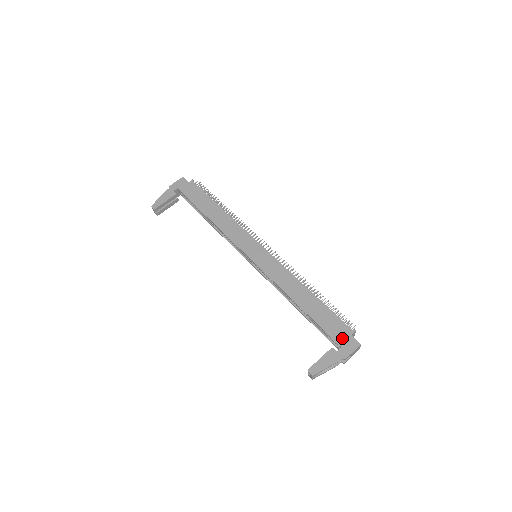
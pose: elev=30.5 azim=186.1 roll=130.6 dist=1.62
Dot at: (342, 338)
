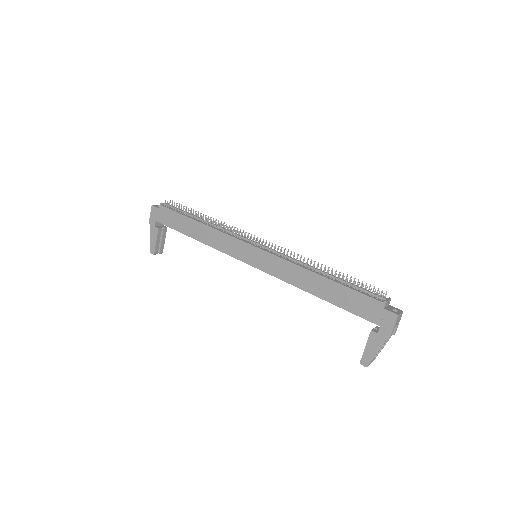
Dot at: (376, 316)
